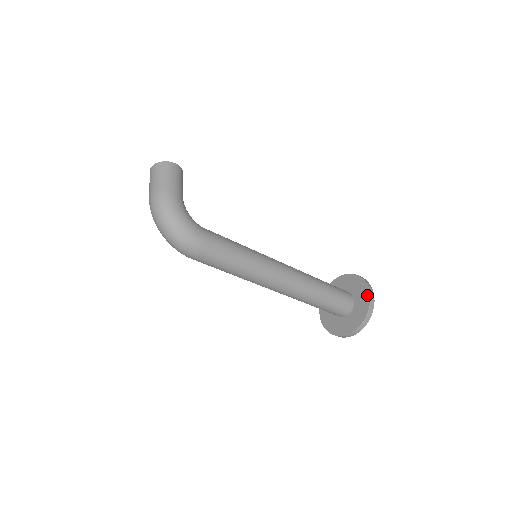
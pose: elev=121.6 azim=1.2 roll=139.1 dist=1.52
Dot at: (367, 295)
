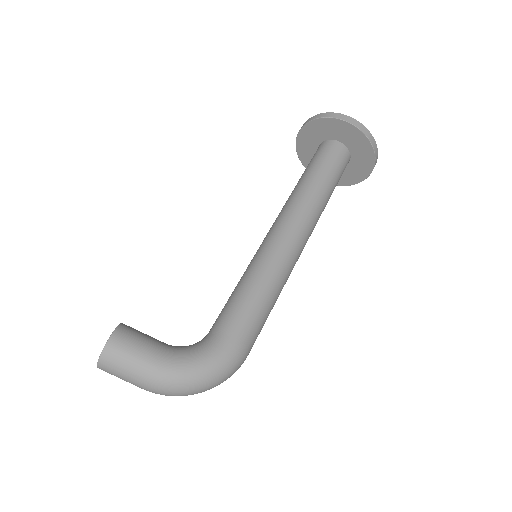
Dot at: (351, 129)
